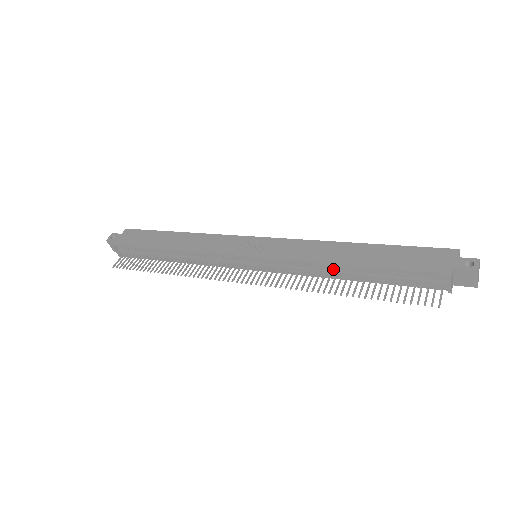
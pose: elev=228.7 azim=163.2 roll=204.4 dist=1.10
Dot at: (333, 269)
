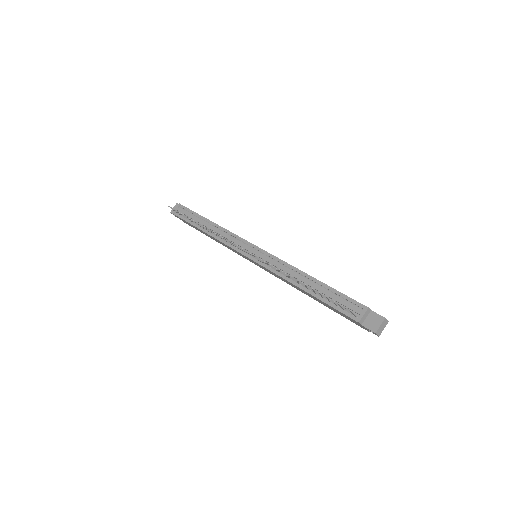
Dot at: (300, 276)
